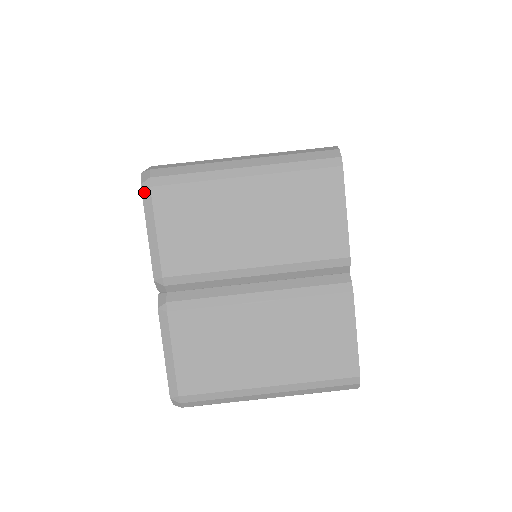
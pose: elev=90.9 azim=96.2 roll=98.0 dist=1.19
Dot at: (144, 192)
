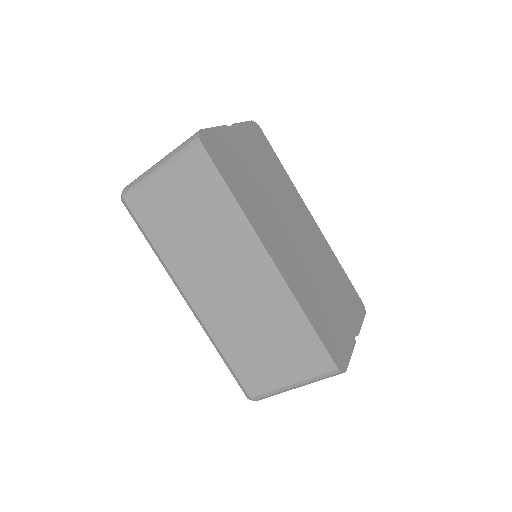
Dot at: occluded
